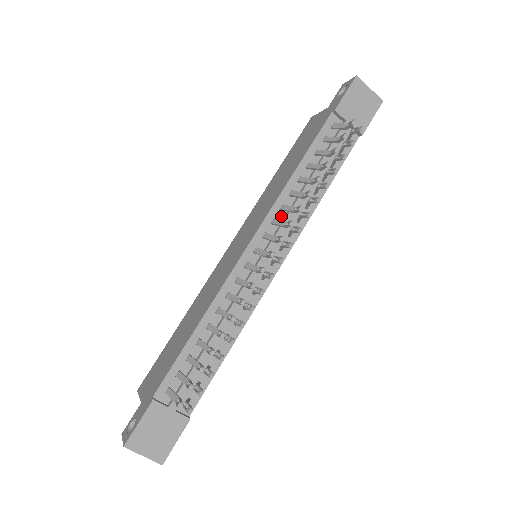
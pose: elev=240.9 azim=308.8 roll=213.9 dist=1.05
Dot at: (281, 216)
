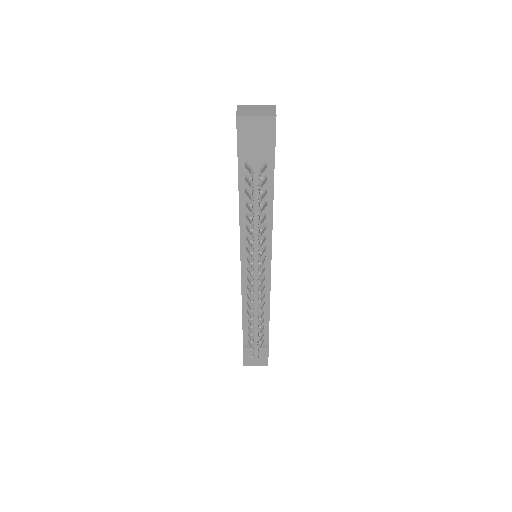
Dot at: occluded
